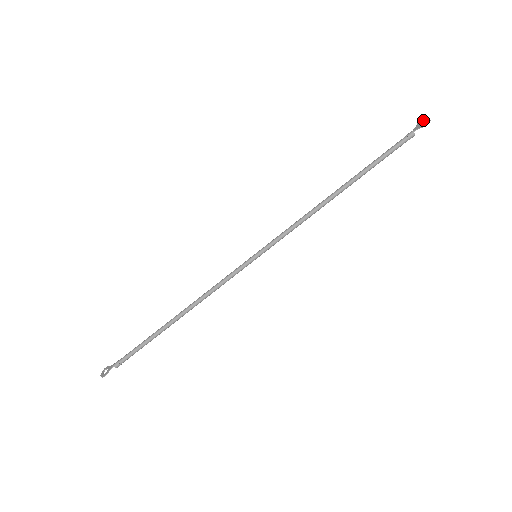
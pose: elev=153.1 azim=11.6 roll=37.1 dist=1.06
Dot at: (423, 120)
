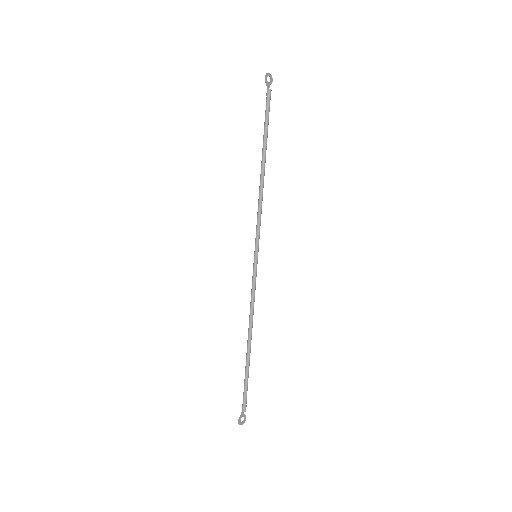
Dot at: (270, 78)
